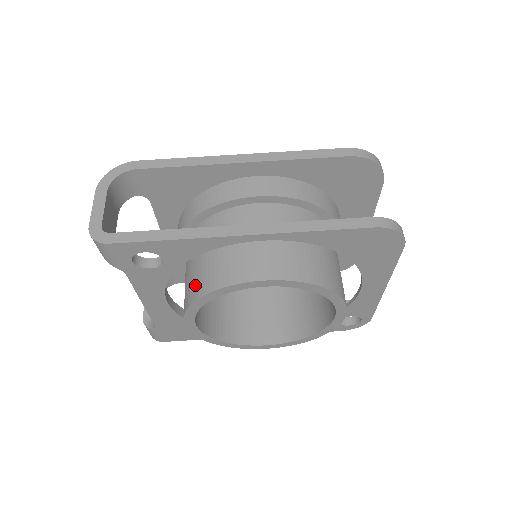
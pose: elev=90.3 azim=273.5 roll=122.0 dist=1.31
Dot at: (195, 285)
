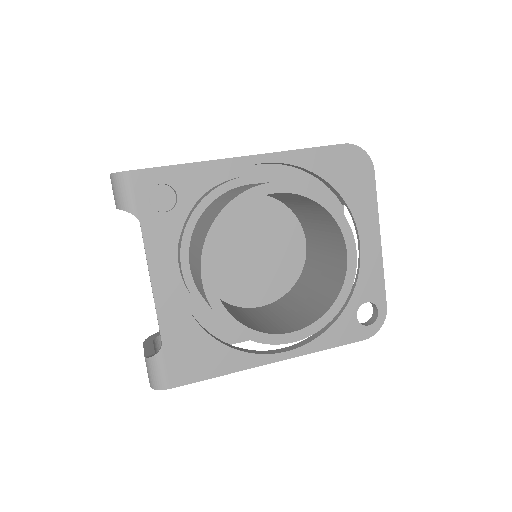
Dot at: (208, 223)
